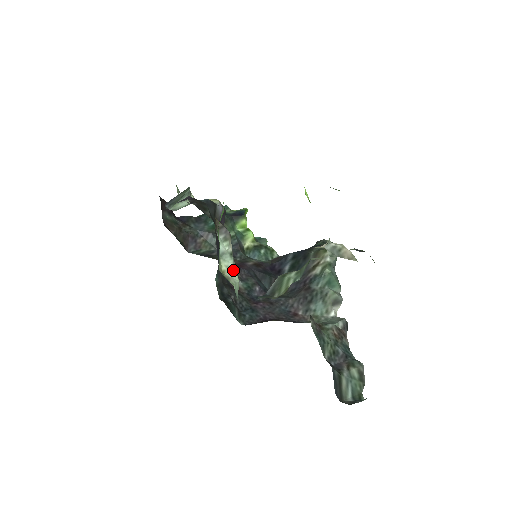
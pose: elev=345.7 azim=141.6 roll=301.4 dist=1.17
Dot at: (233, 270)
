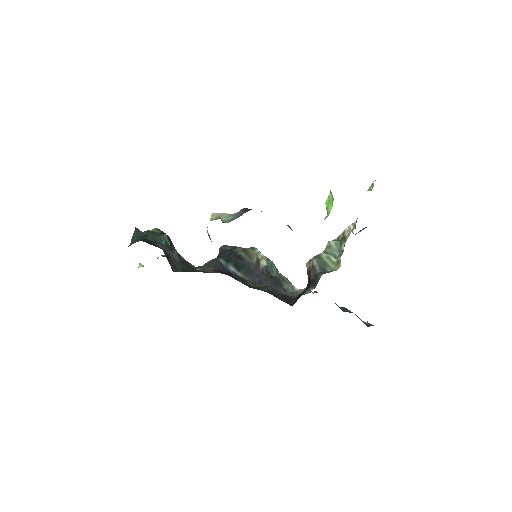
Dot at: occluded
